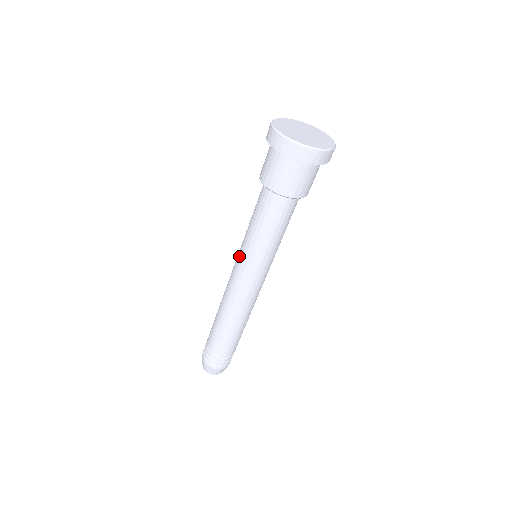
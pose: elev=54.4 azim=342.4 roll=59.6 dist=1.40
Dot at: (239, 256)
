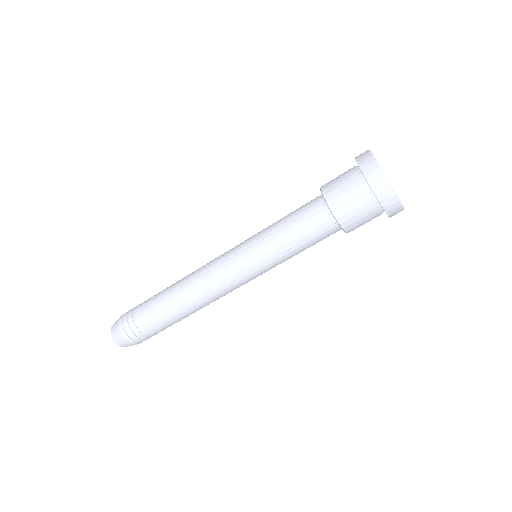
Dot at: (247, 256)
